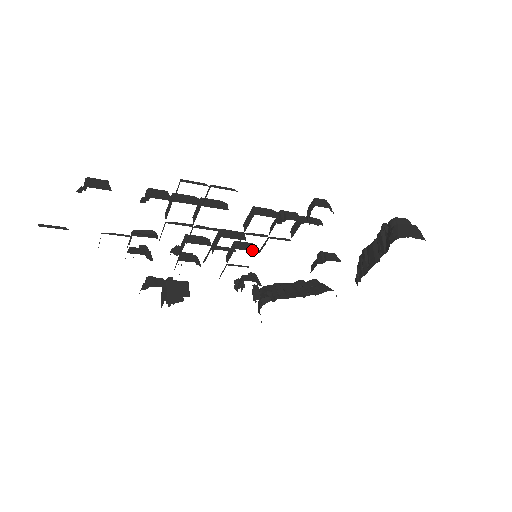
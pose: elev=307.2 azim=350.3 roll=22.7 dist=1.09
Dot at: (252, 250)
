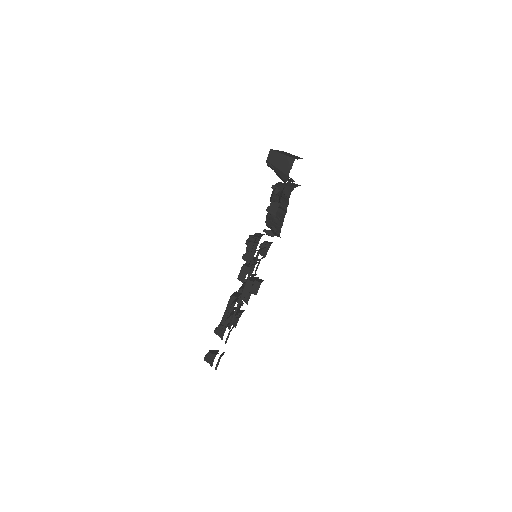
Dot at: occluded
